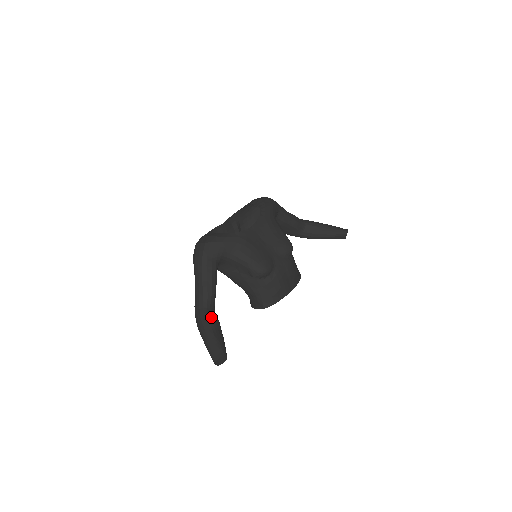
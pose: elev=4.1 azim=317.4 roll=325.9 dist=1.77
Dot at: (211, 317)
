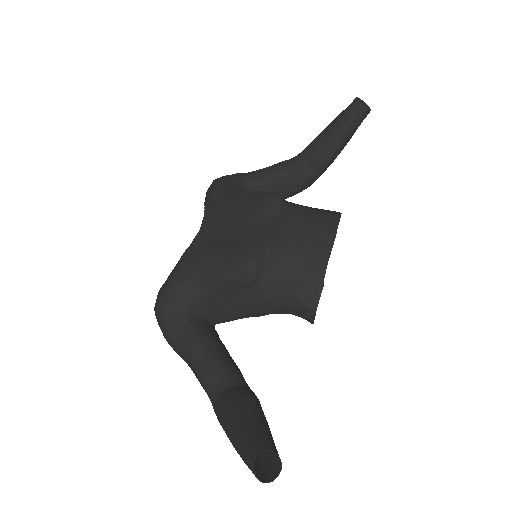
Dot at: (226, 401)
